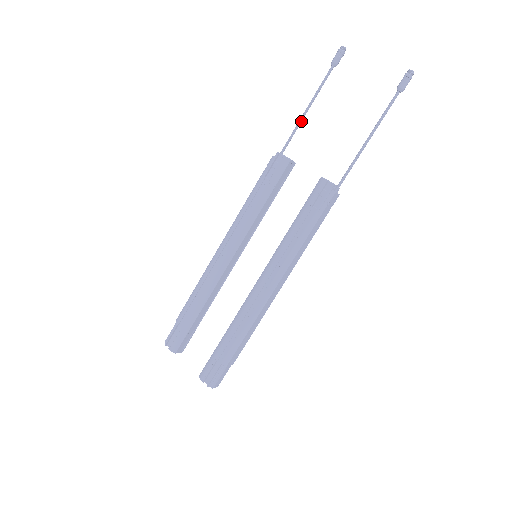
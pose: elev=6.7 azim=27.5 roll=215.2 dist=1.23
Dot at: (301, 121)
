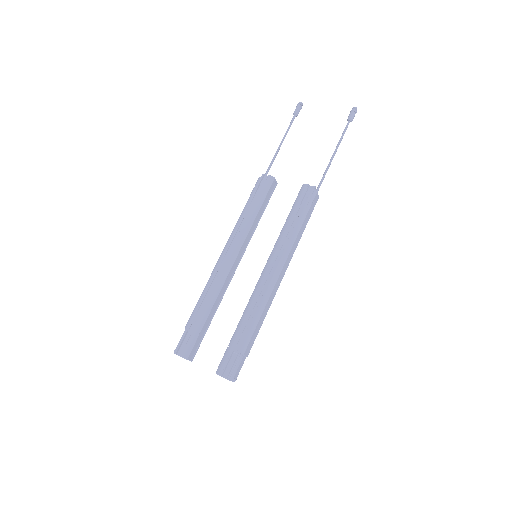
Dot at: (277, 153)
